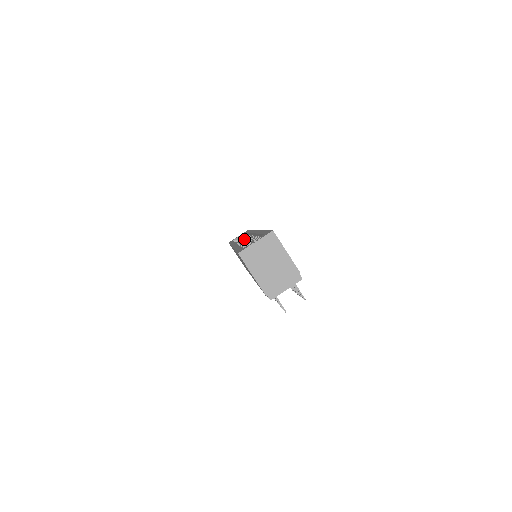
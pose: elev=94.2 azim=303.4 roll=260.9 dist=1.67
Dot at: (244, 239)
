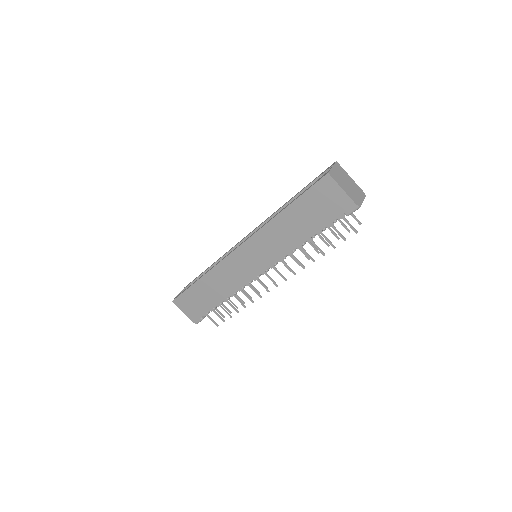
Dot at: occluded
